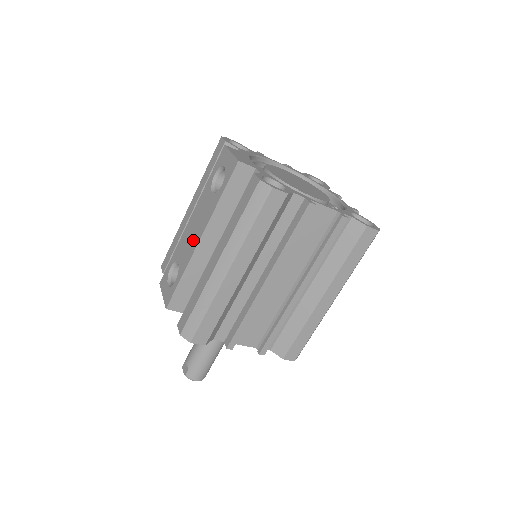
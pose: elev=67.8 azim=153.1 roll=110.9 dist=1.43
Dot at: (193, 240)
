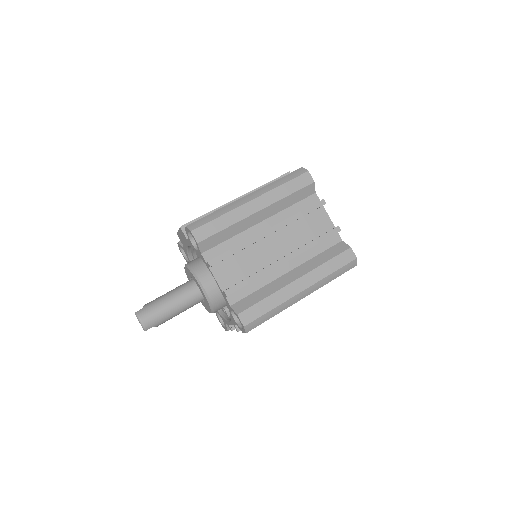
Dot at: occluded
